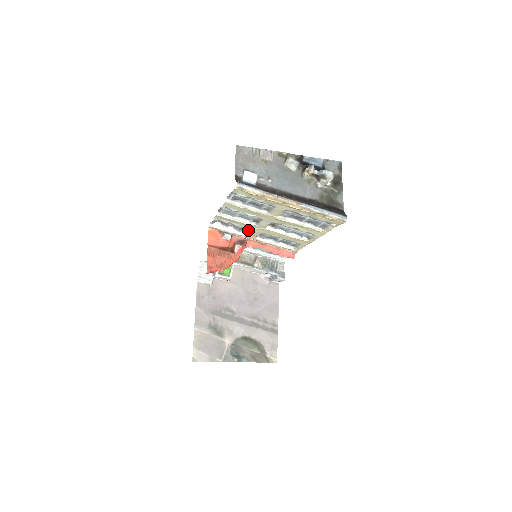
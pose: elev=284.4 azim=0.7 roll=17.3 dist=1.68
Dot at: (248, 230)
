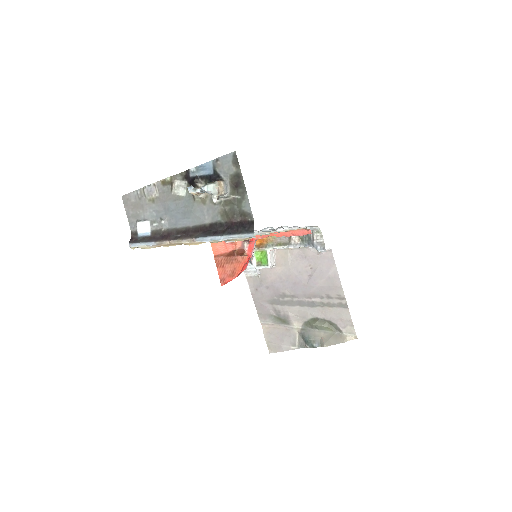
Dot at: occluded
